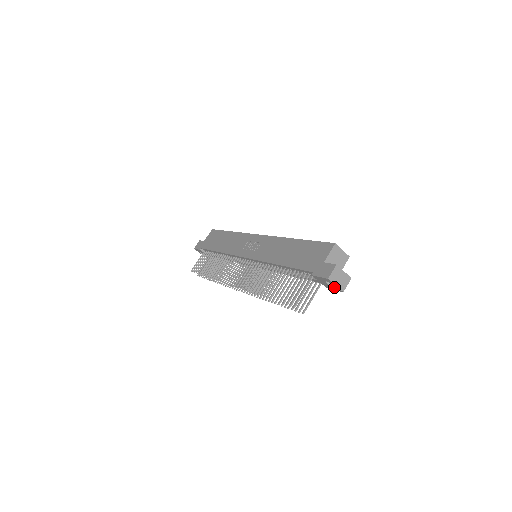
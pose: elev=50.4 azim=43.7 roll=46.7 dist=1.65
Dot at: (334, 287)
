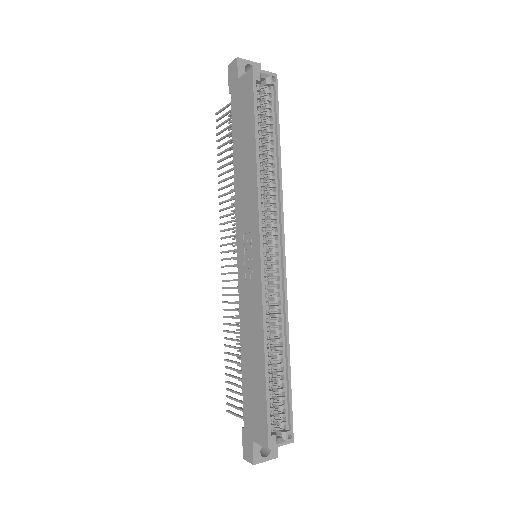
Dot at: occluded
